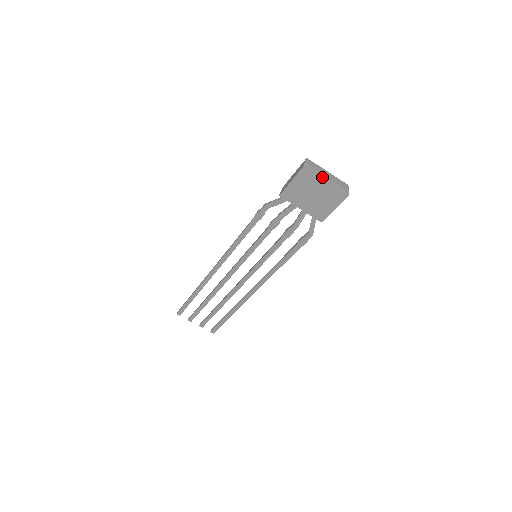
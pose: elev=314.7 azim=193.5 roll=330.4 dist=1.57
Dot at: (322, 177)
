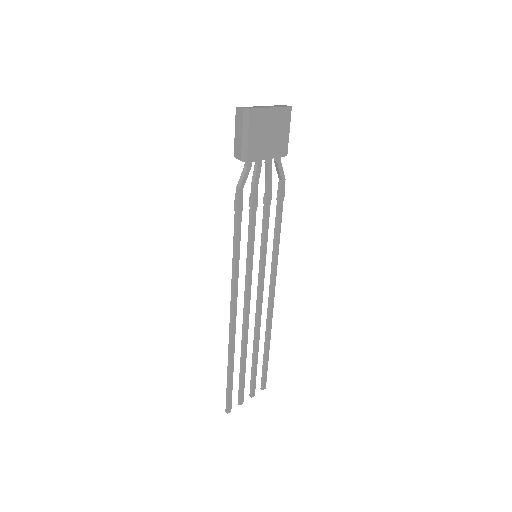
Dot at: (266, 107)
